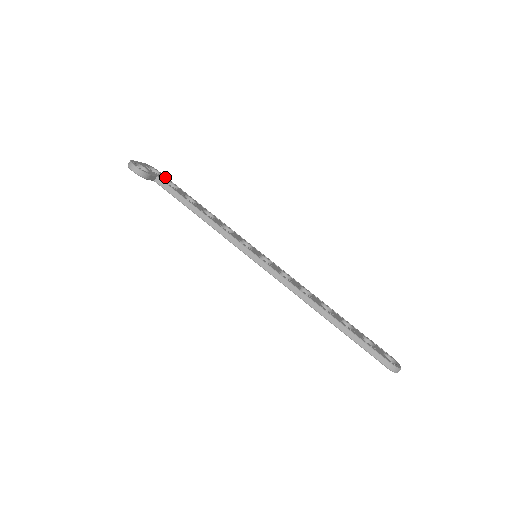
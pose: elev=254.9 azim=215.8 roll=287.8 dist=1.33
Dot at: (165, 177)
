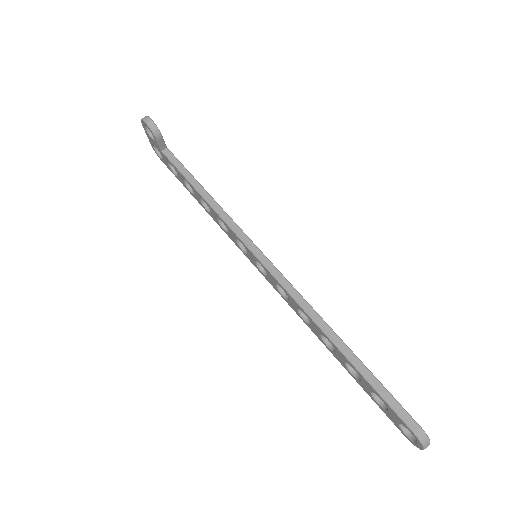
Dot at: occluded
